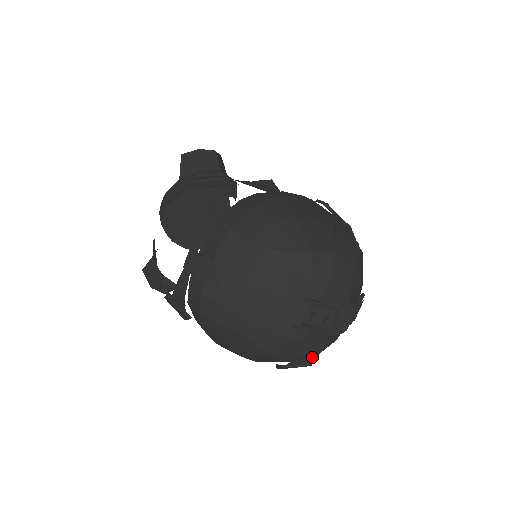
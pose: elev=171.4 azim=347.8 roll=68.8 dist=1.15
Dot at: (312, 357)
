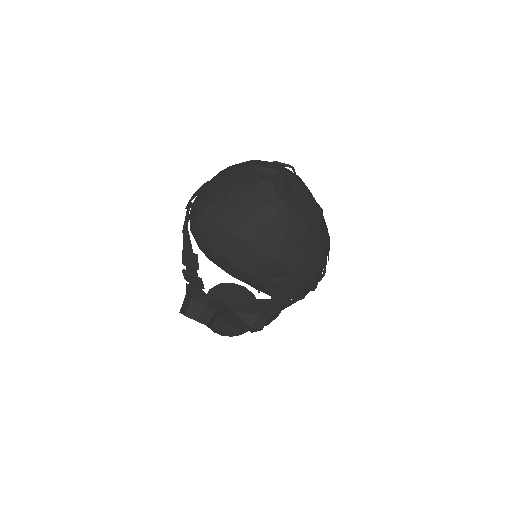
Dot at: (274, 211)
